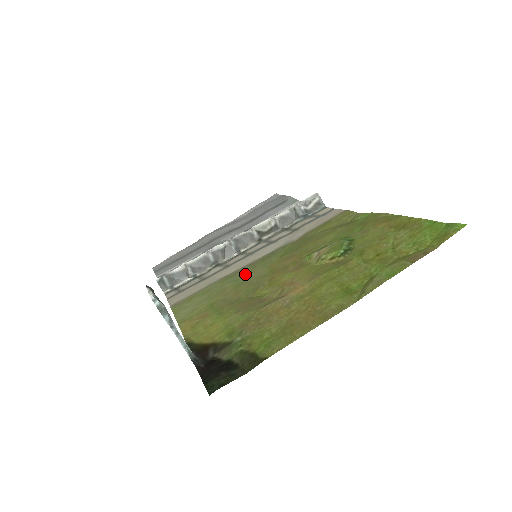
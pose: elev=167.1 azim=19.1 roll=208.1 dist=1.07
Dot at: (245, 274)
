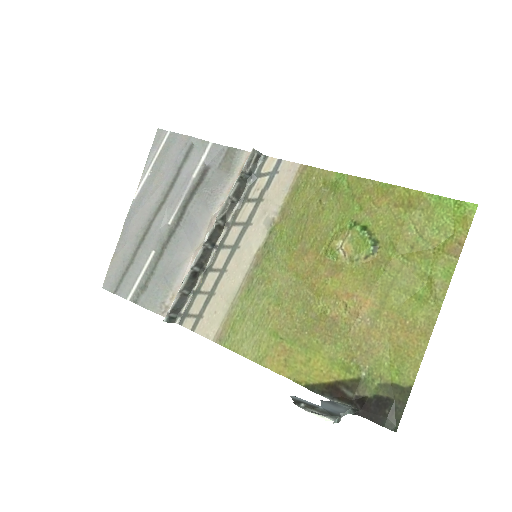
Dot at: (267, 283)
